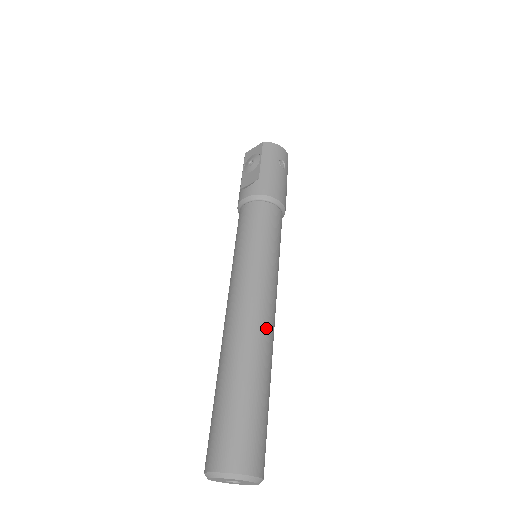
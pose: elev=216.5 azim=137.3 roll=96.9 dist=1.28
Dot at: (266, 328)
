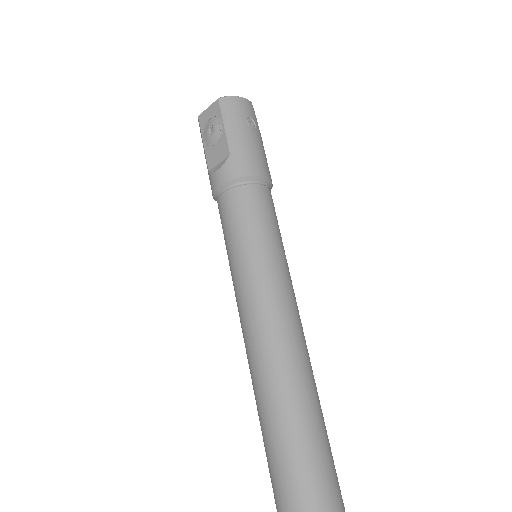
Dot at: (300, 353)
